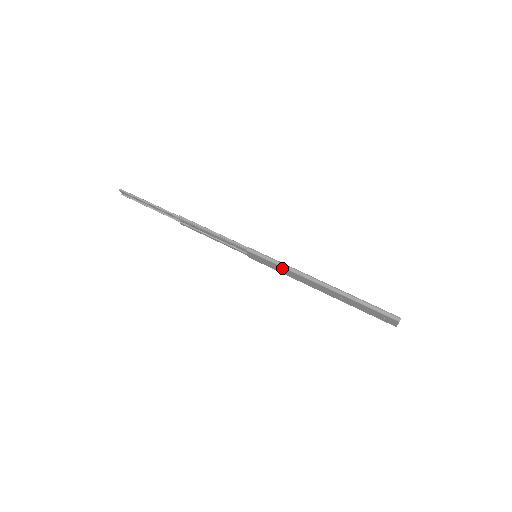
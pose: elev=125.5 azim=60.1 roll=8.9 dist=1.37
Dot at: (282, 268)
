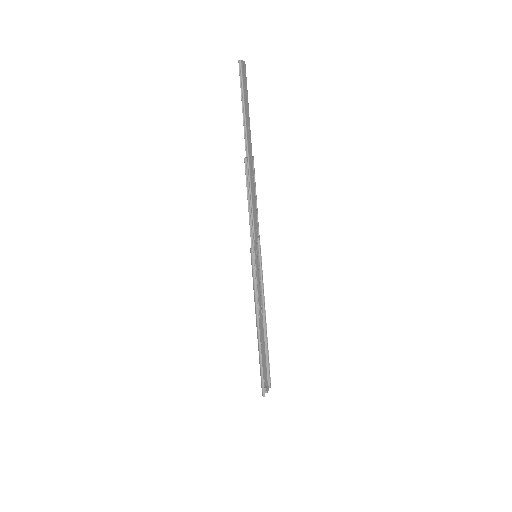
Dot at: (254, 287)
